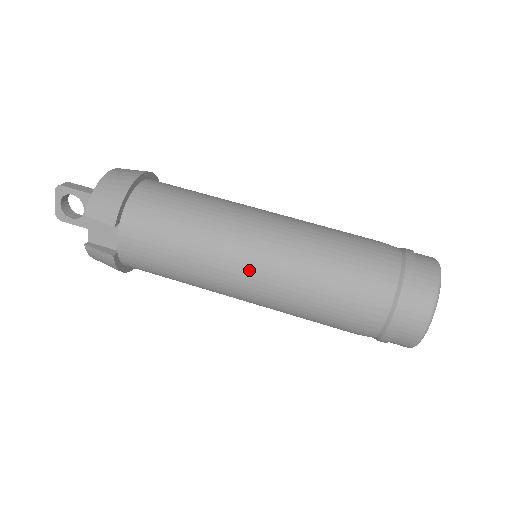
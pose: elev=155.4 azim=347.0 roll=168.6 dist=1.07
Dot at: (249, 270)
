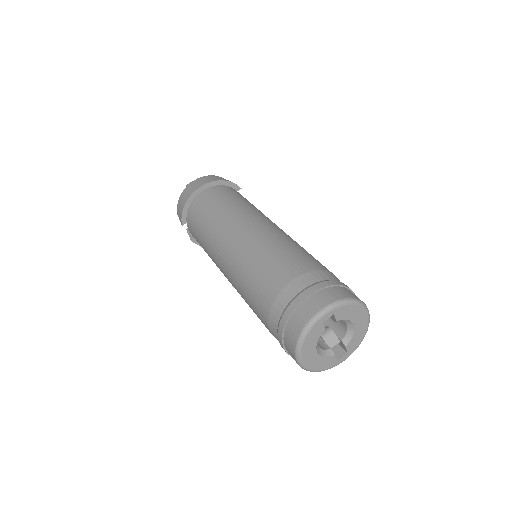
Dot at: (225, 273)
